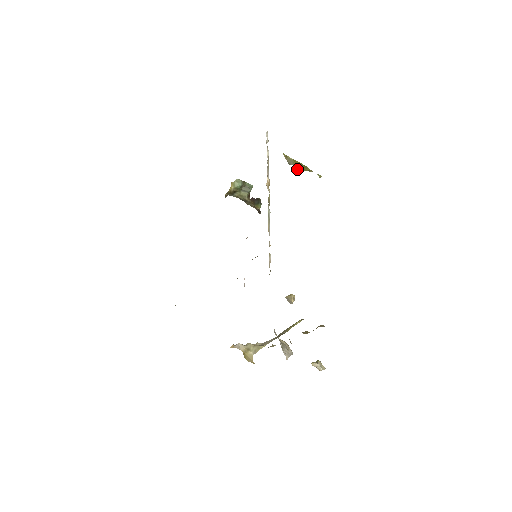
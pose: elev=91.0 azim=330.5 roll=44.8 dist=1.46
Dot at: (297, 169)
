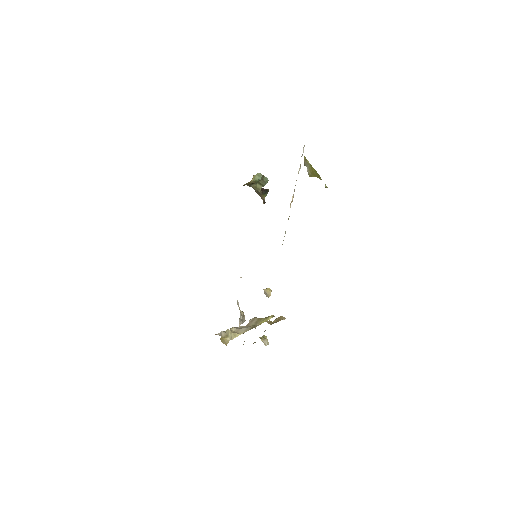
Dot at: (310, 172)
